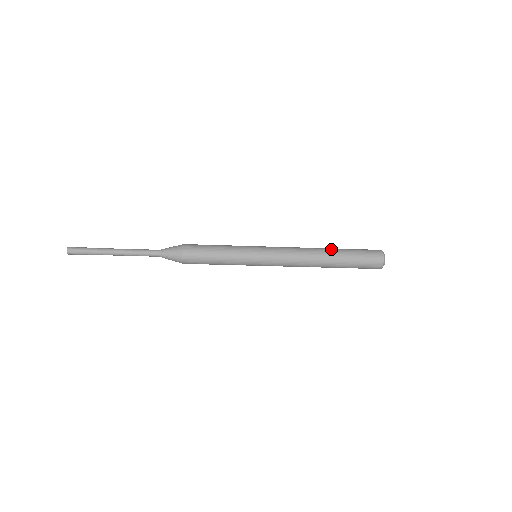
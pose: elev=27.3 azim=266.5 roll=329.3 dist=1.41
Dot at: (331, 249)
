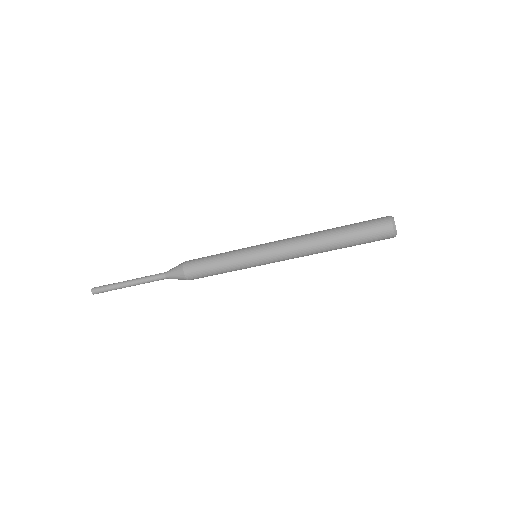
Dot at: occluded
